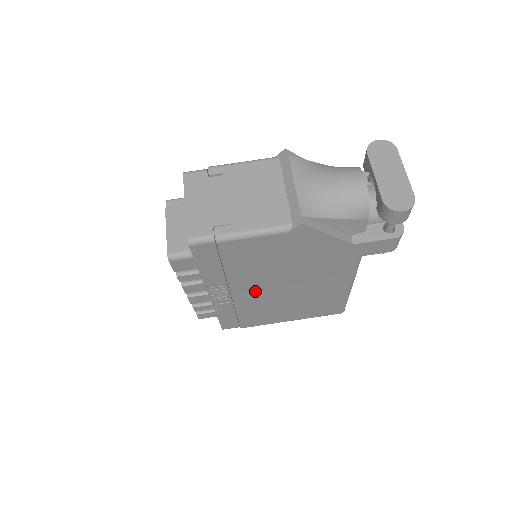
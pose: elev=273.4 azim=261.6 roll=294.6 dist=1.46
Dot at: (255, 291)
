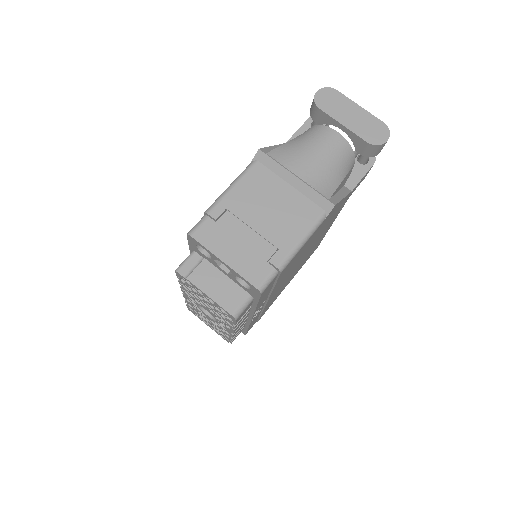
Dot at: (281, 284)
